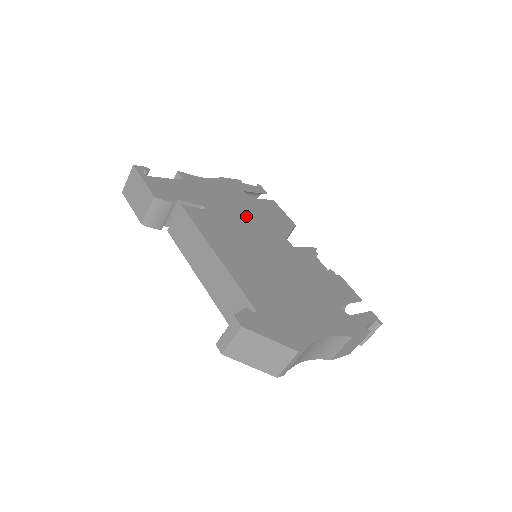
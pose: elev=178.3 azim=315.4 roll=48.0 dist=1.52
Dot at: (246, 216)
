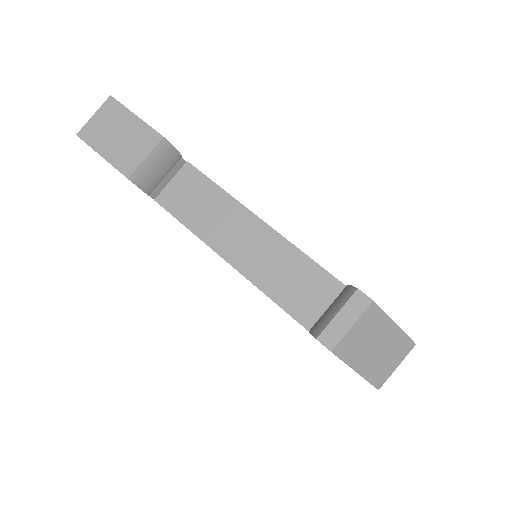
Dot at: occluded
